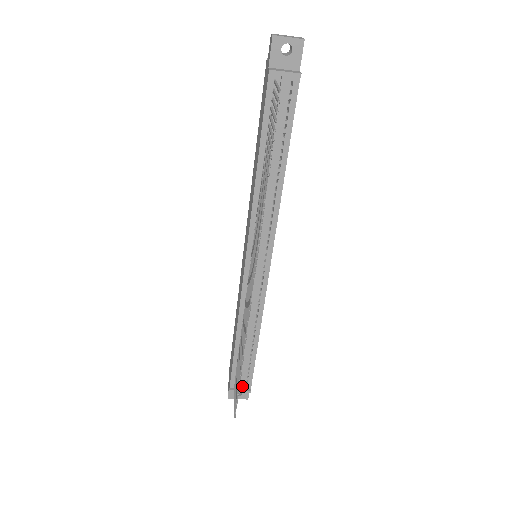
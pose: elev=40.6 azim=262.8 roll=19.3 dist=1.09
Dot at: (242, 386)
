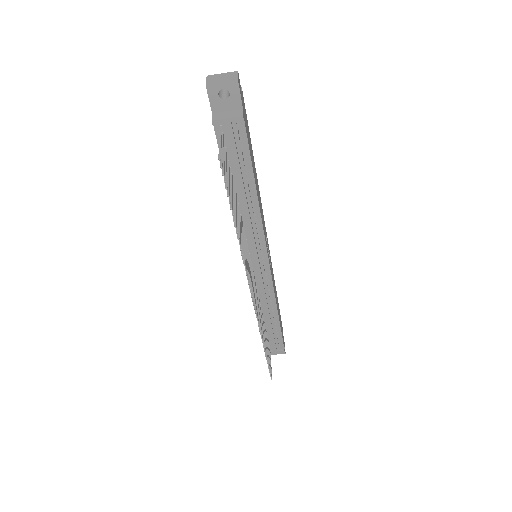
Dot at: (276, 348)
